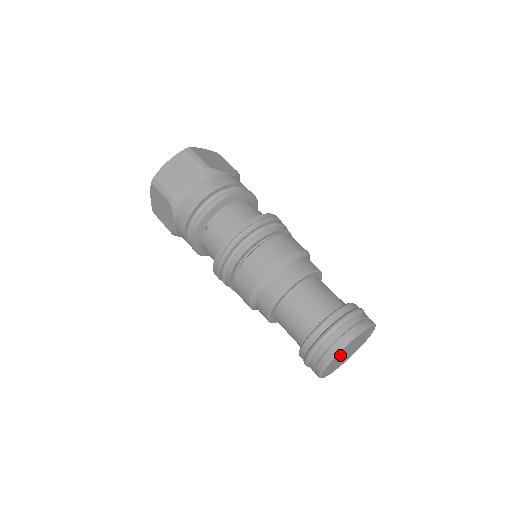
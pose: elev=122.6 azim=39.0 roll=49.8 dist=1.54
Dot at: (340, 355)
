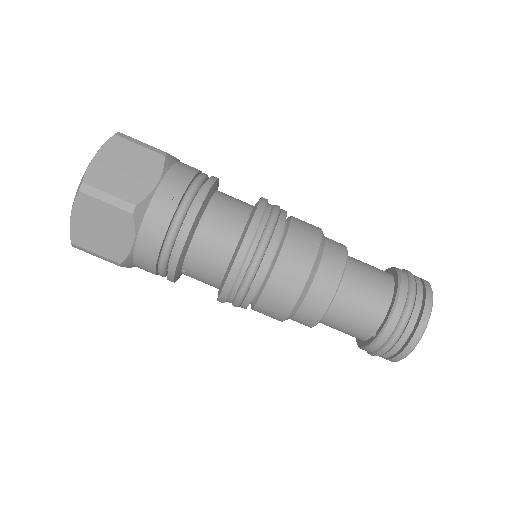
Dot at: occluded
